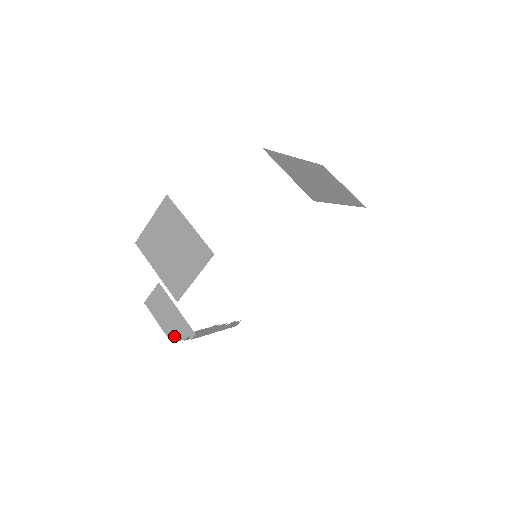
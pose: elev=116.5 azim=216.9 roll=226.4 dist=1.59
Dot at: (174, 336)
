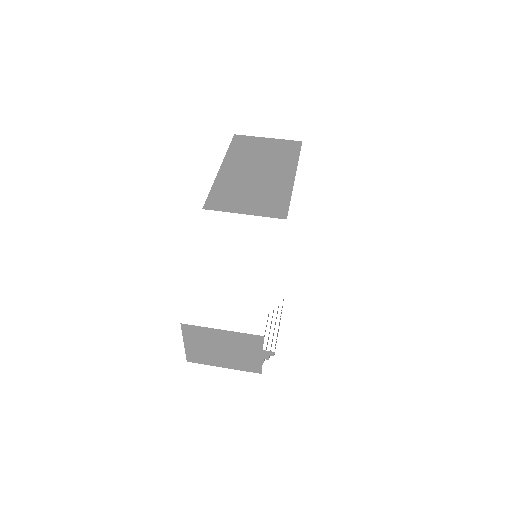
Dot at: occluded
